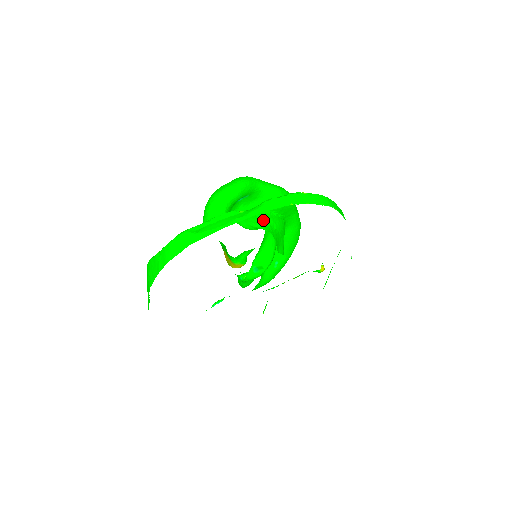
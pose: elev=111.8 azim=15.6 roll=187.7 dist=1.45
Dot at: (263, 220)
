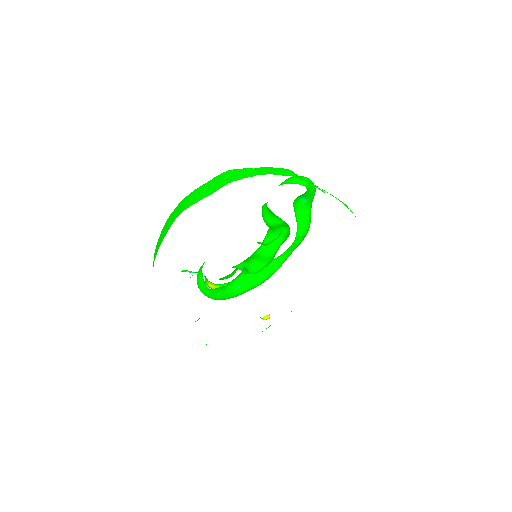
Dot at: occluded
